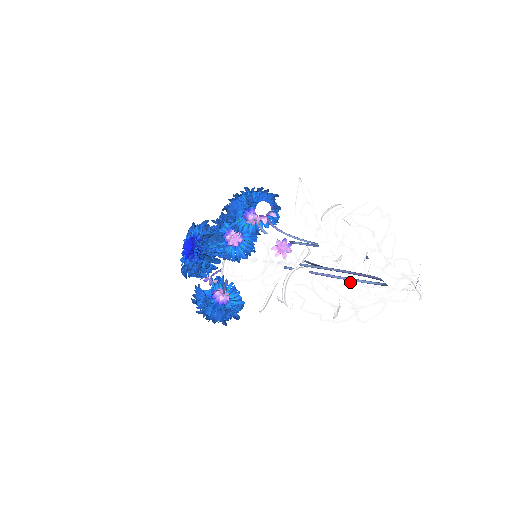
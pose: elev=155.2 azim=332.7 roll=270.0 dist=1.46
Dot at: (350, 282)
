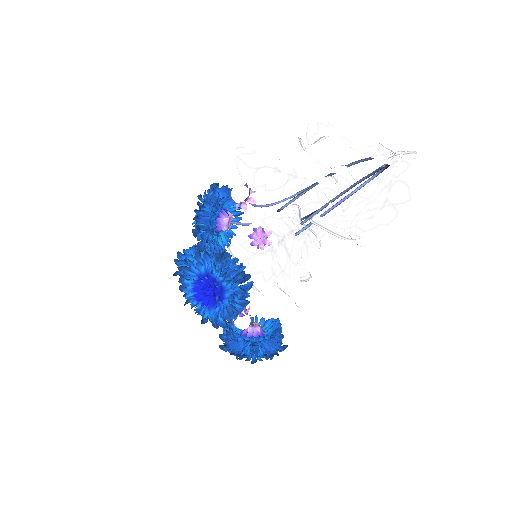
Dot at: (348, 202)
